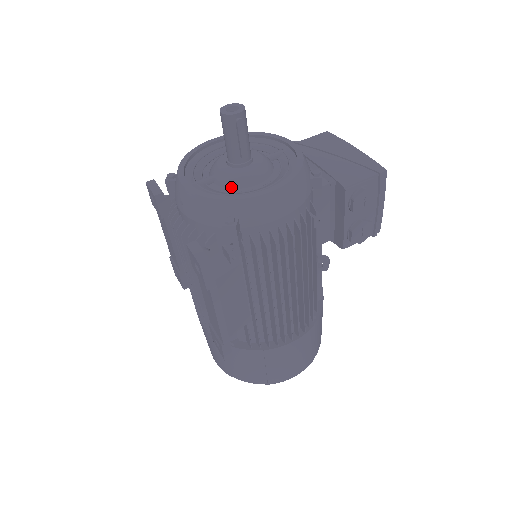
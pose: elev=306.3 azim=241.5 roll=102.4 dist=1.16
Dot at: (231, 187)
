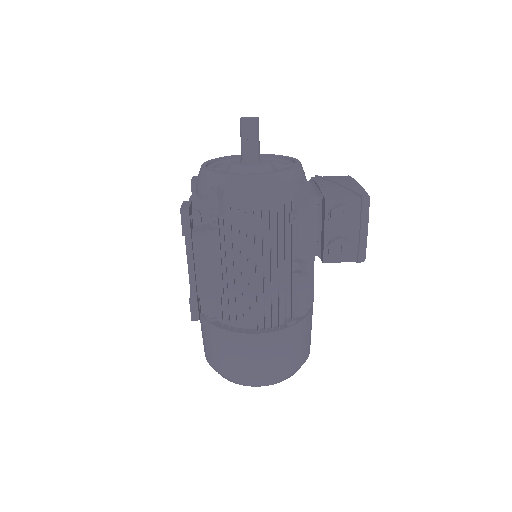
Dot at: occluded
